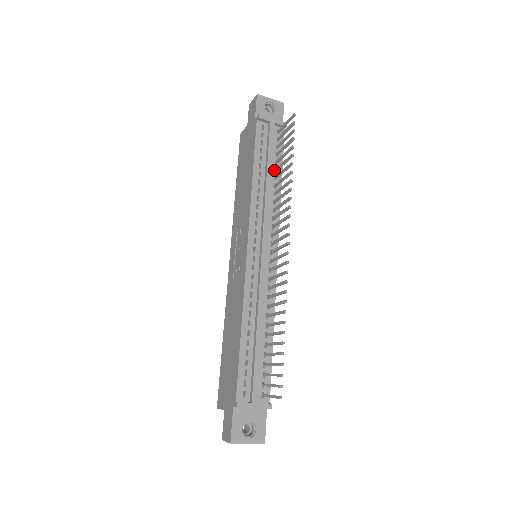
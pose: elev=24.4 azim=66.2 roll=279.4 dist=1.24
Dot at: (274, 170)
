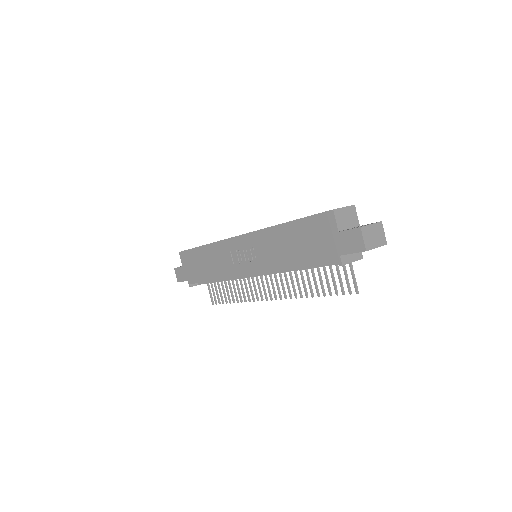
Dot at: occluded
